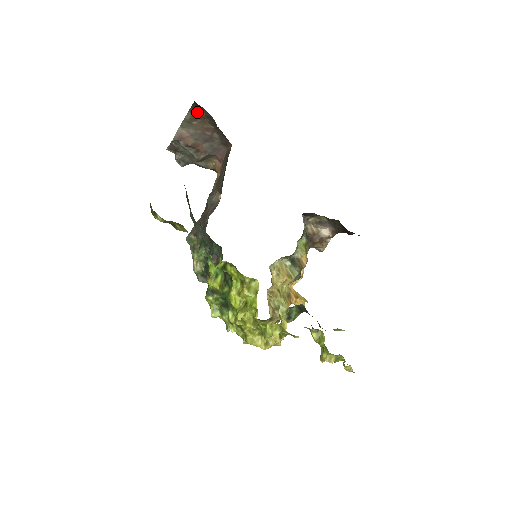
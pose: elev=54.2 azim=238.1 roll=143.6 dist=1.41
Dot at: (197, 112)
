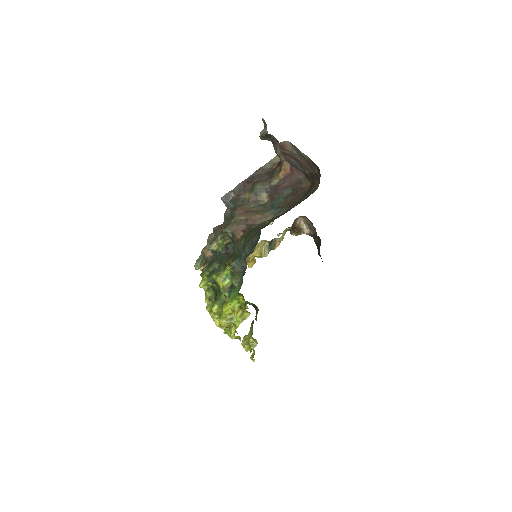
Dot at: (313, 167)
